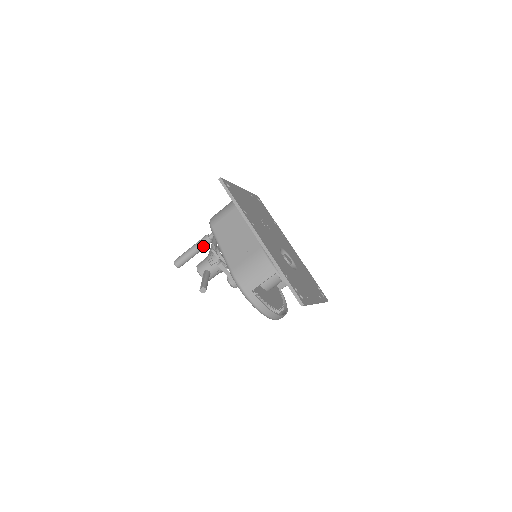
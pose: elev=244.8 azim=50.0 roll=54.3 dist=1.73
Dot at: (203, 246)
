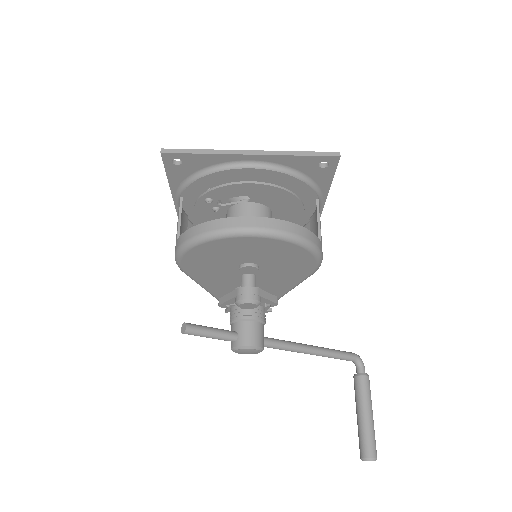
Dot at: (359, 391)
